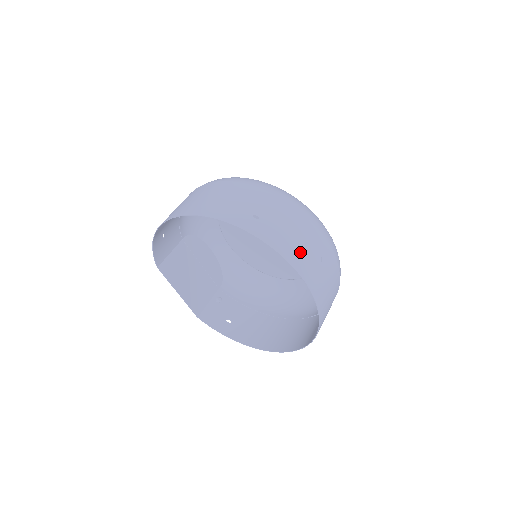
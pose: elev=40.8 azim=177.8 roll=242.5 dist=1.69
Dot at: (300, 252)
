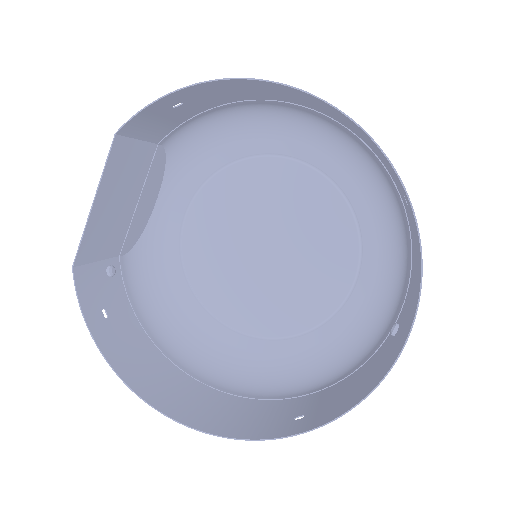
Dot at: (415, 295)
